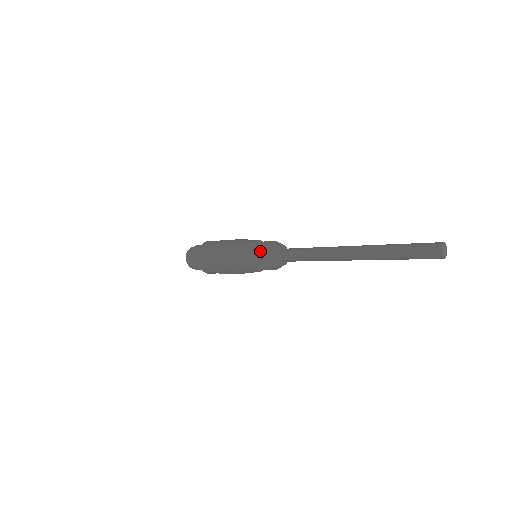
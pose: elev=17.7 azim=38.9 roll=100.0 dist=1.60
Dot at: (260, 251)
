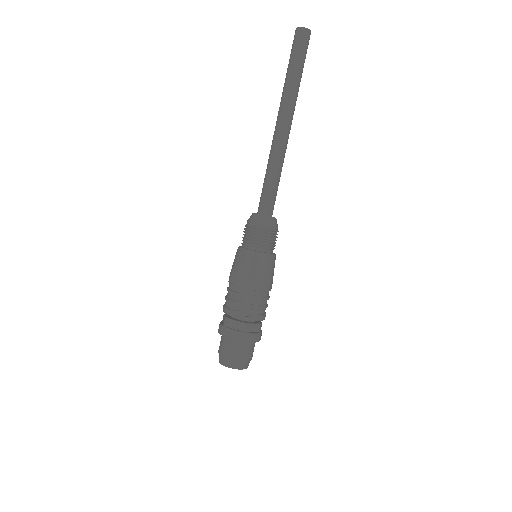
Dot at: (244, 234)
